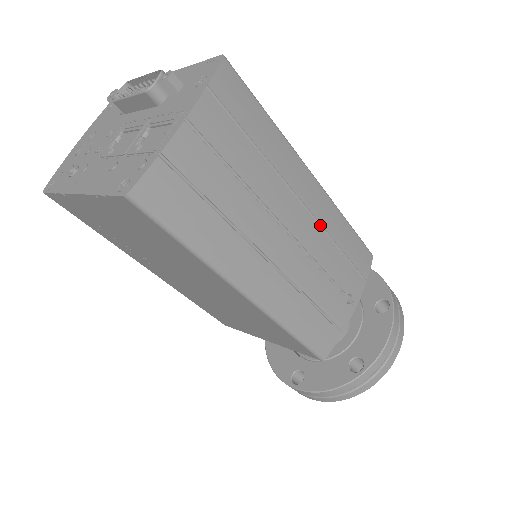
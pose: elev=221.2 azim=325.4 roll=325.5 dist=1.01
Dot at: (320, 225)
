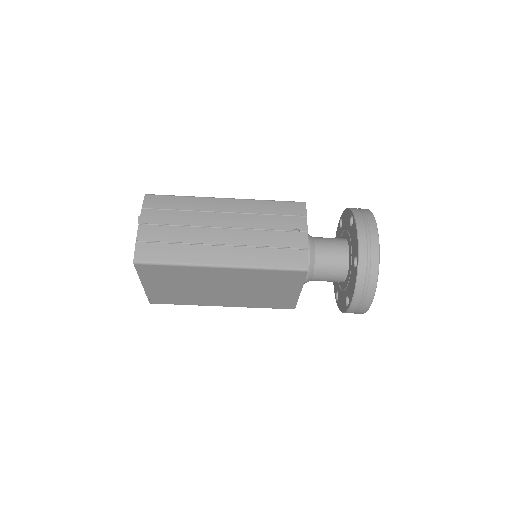
Dot at: (244, 213)
